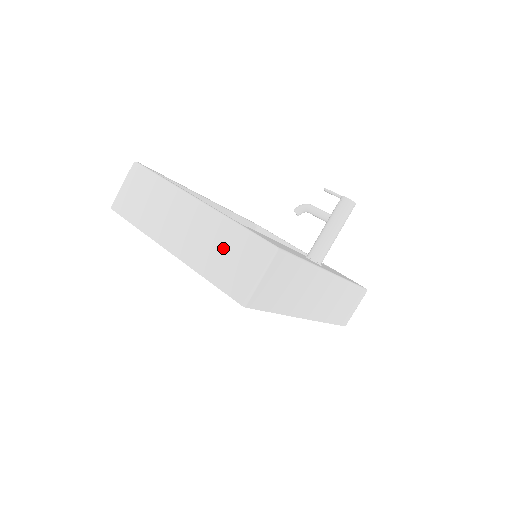
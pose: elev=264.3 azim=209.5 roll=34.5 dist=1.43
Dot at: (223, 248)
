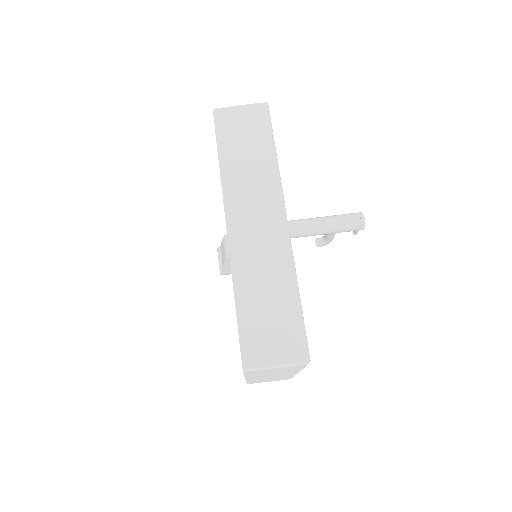
Dot at: occluded
